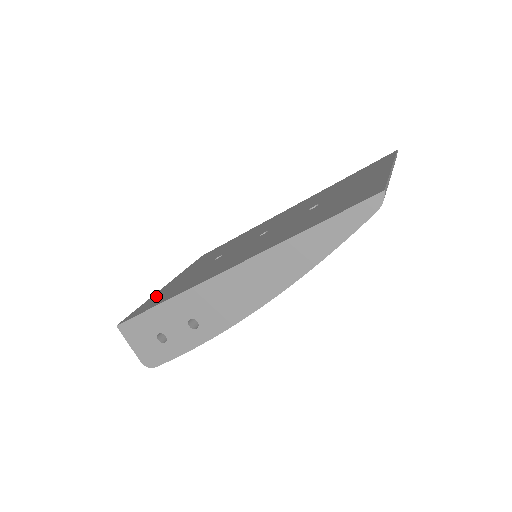
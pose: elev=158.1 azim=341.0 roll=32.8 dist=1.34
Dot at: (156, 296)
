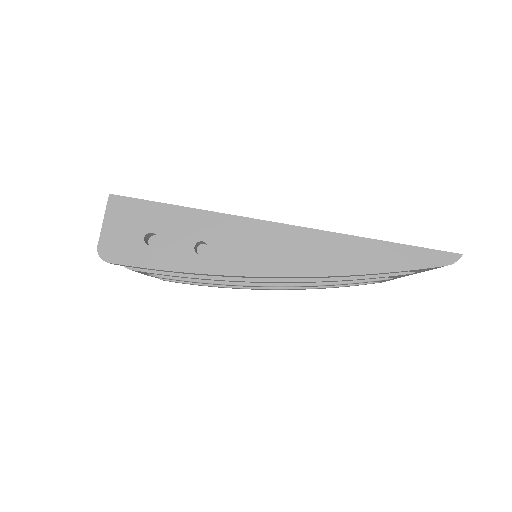
Dot at: occluded
